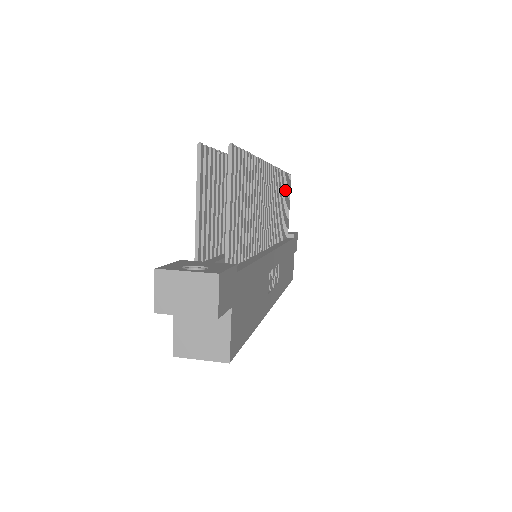
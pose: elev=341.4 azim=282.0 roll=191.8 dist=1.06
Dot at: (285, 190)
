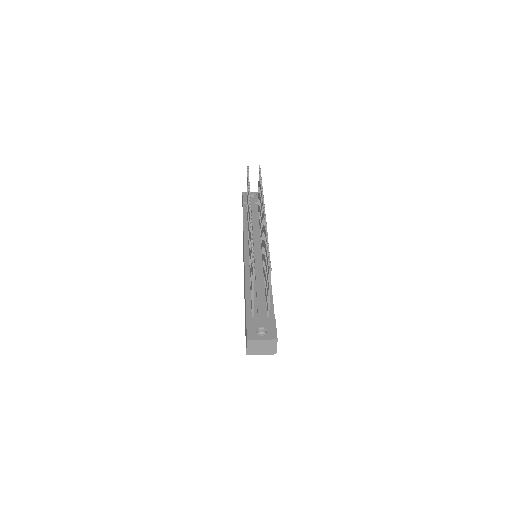
Dot at: occluded
